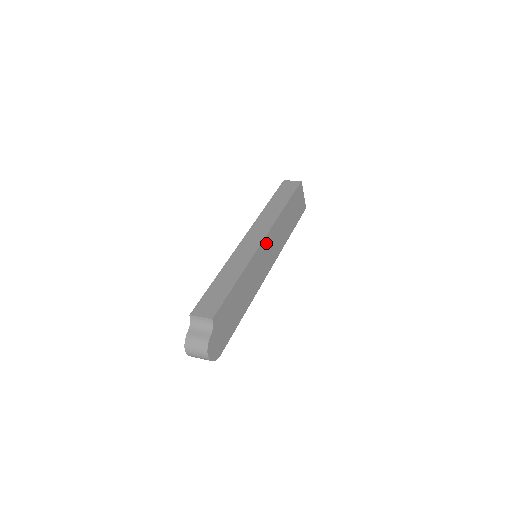
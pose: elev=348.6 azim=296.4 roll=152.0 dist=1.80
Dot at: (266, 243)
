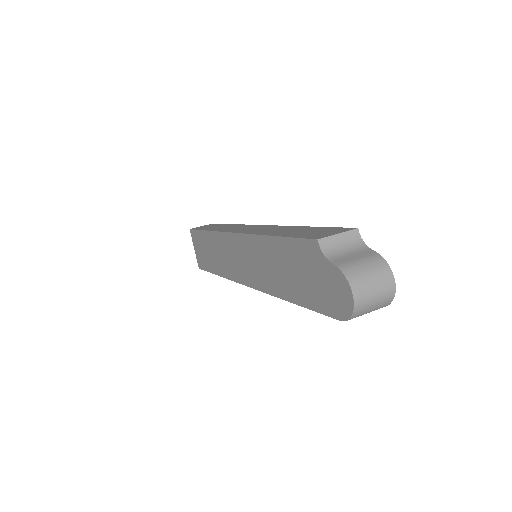
Dot at: occluded
